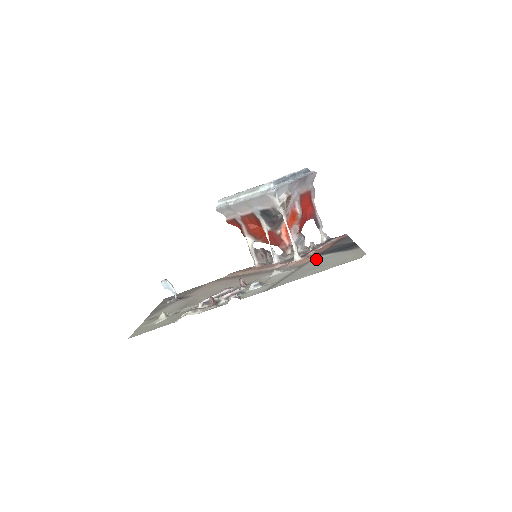
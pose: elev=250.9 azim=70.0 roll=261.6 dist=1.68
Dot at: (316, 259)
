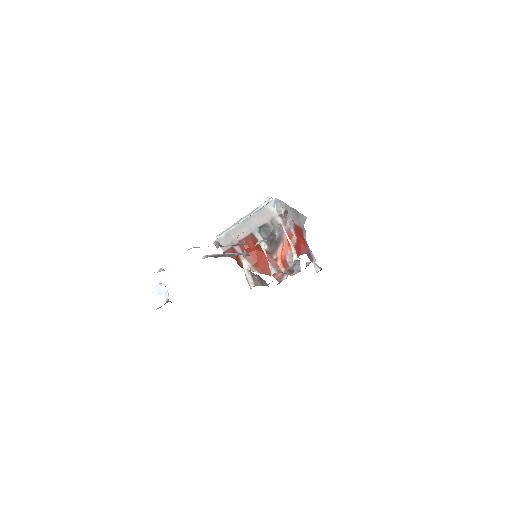
Dot at: occluded
